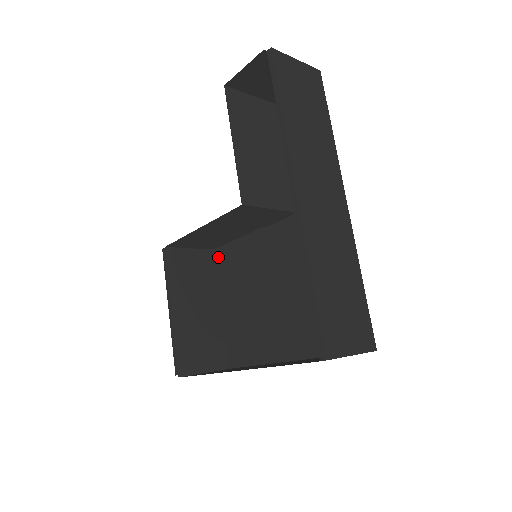
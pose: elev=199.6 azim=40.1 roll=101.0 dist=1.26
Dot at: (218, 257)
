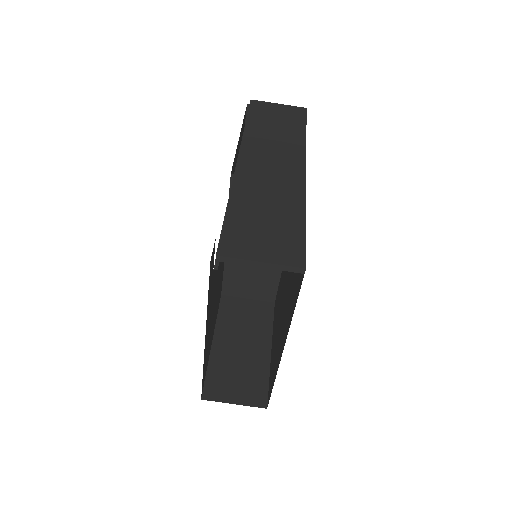
Dot at: occluded
